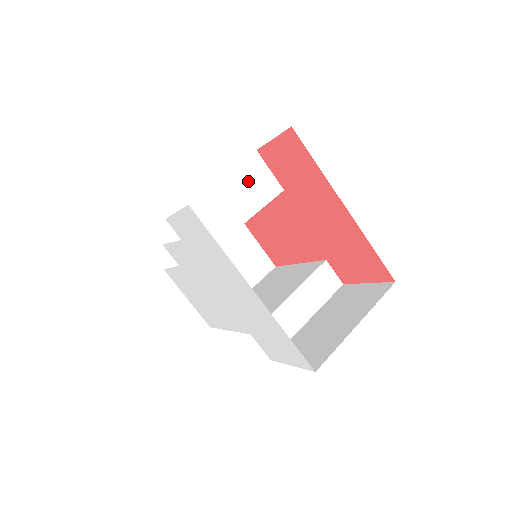
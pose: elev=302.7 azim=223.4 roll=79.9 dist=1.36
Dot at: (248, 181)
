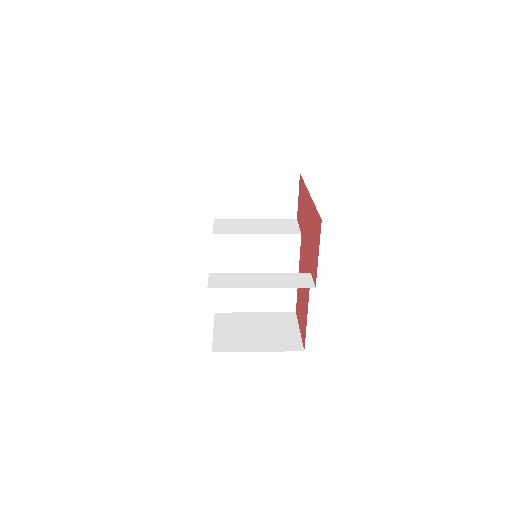
Dot at: (279, 225)
